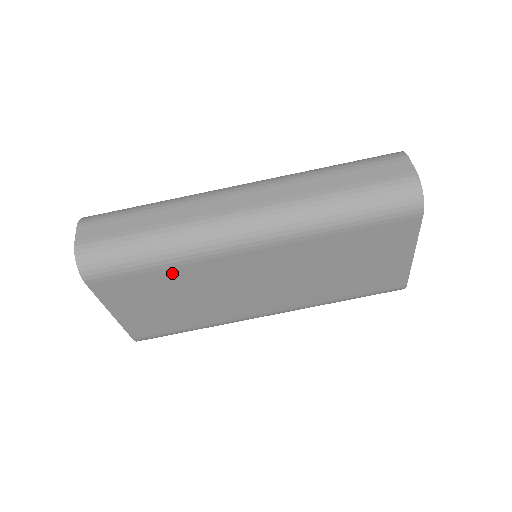
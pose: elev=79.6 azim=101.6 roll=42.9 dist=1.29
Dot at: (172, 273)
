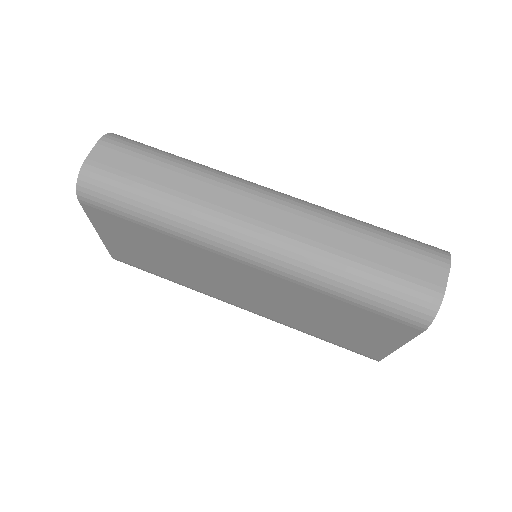
Dot at: (162, 237)
